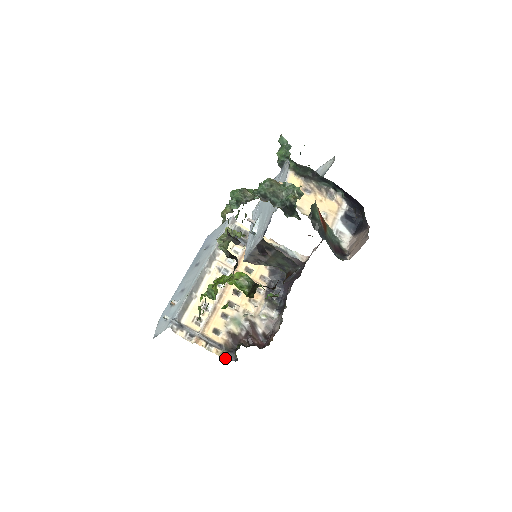
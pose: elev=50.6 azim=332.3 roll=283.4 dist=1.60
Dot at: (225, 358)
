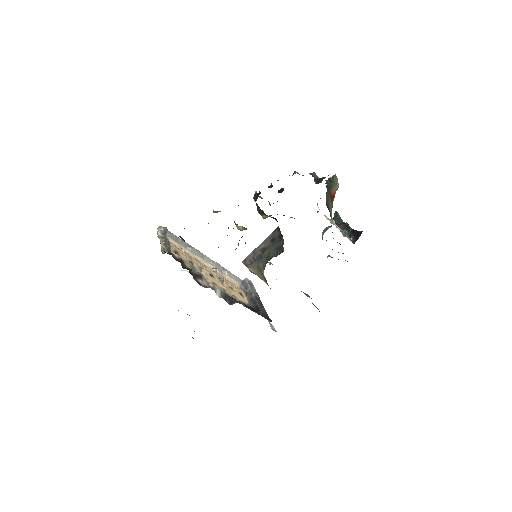
Dot at: (162, 252)
